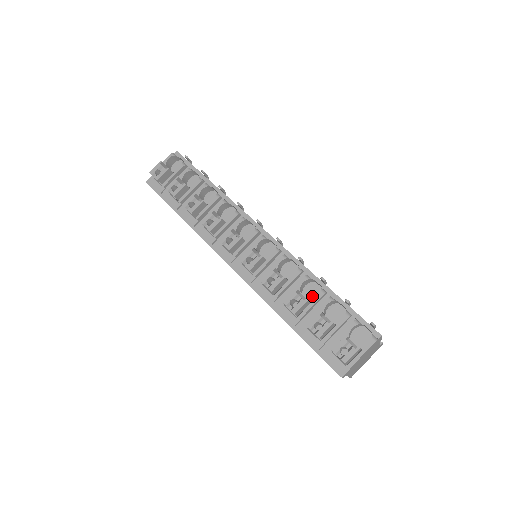
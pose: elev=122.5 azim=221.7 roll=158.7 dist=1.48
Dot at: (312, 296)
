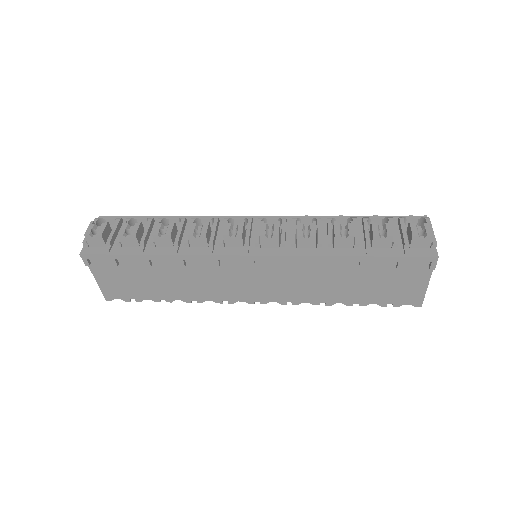
Dot at: occluded
